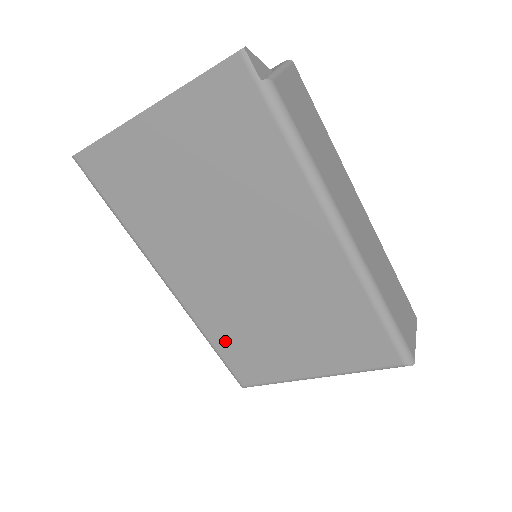
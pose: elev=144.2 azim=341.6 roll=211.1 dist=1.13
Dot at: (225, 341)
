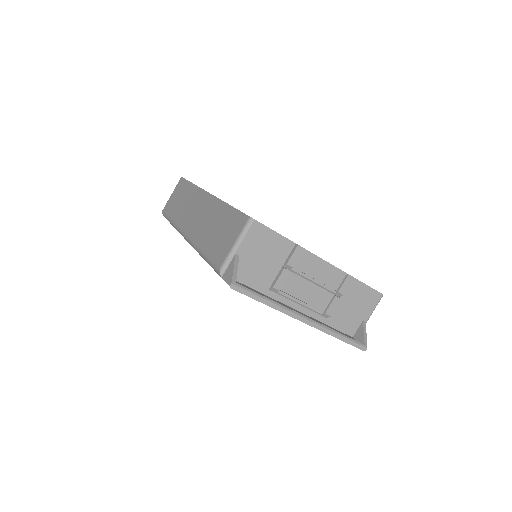
Dot at: occluded
